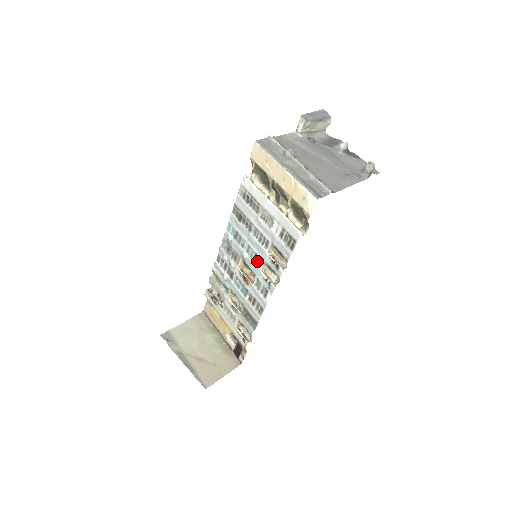
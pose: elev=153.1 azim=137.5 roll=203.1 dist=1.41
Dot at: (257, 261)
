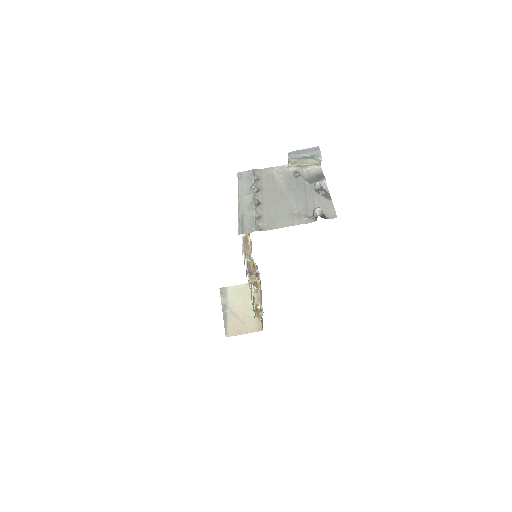
Dot at: occluded
